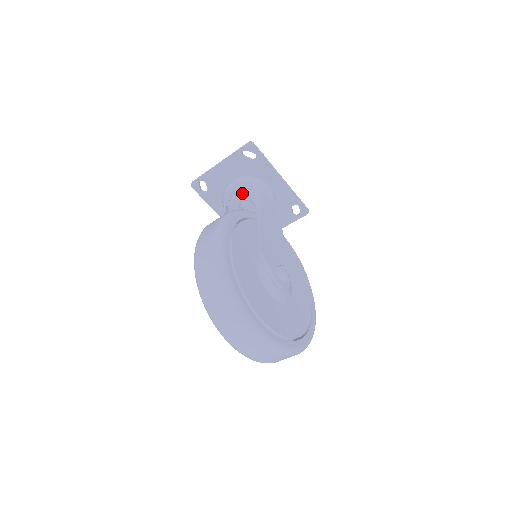
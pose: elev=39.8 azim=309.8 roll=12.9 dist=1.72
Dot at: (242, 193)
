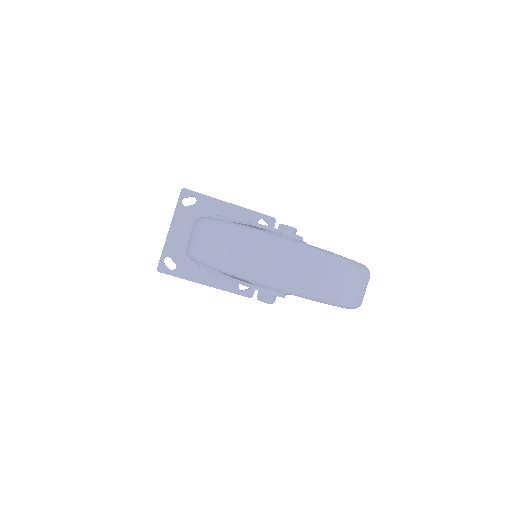
Dot at: occluded
